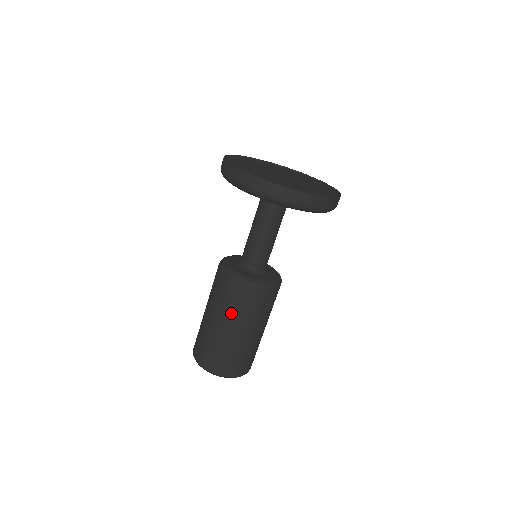
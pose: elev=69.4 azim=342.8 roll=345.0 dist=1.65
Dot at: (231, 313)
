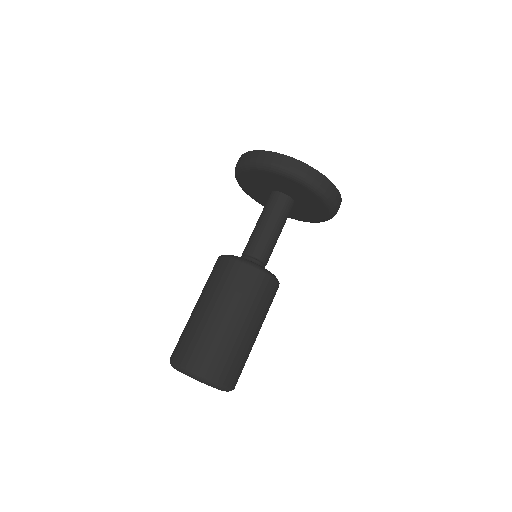
Dot at: (237, 300)
